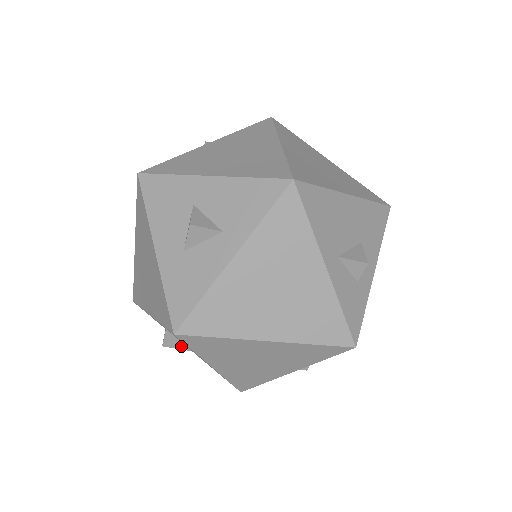
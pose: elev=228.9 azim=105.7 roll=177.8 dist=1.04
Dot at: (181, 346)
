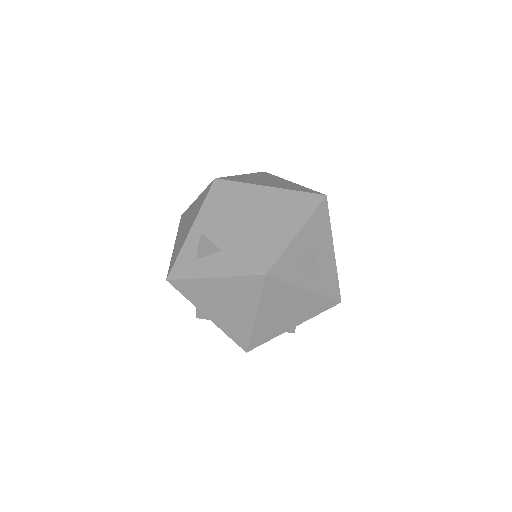
Dot at: (212, 246)
